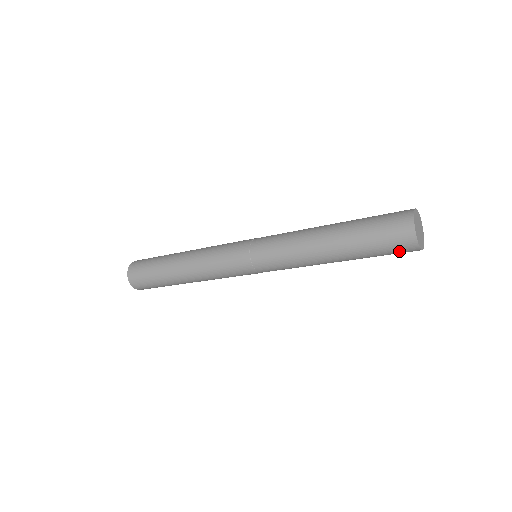
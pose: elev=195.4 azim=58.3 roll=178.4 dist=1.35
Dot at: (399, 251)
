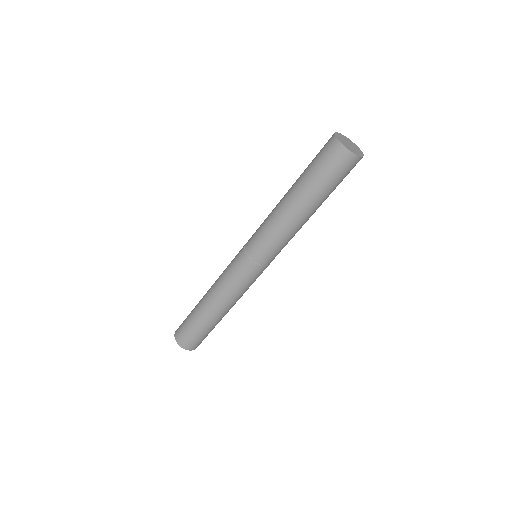
Dot at: (326, 154)
